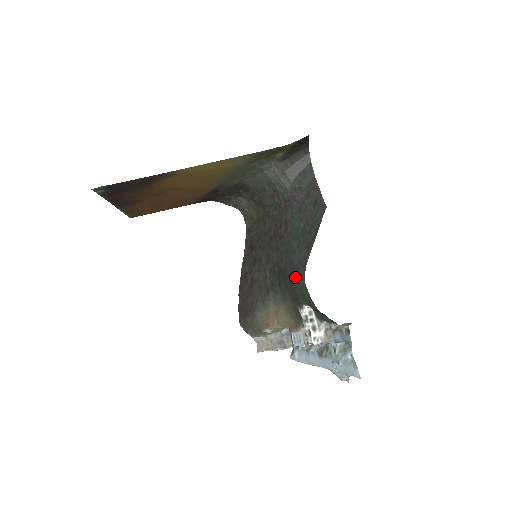
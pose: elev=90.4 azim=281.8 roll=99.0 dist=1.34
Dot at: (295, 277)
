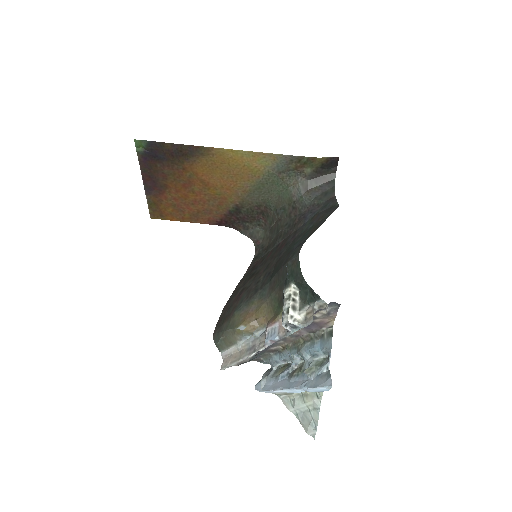
Dot at: (290, 257)
